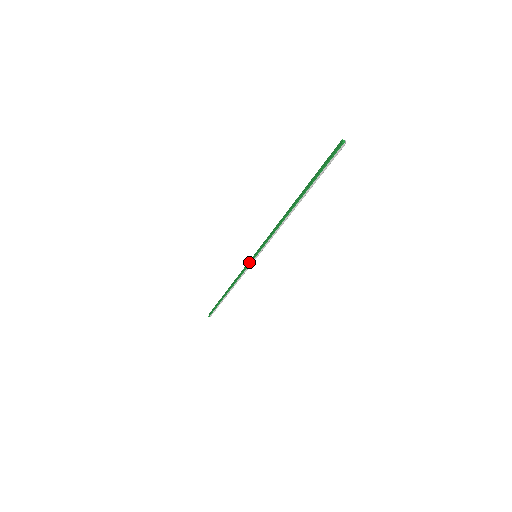
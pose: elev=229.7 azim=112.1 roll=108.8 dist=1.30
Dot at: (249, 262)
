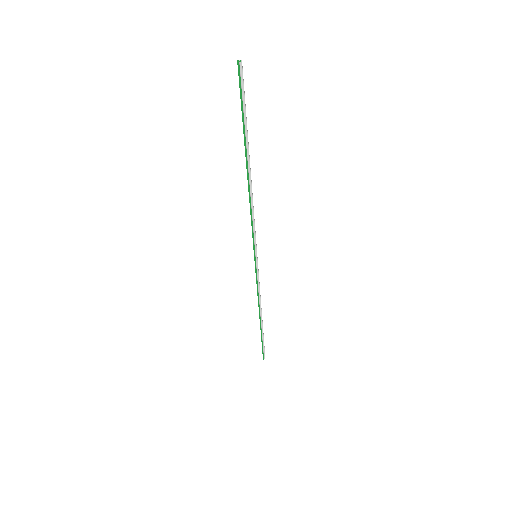
Dot at: occluded
